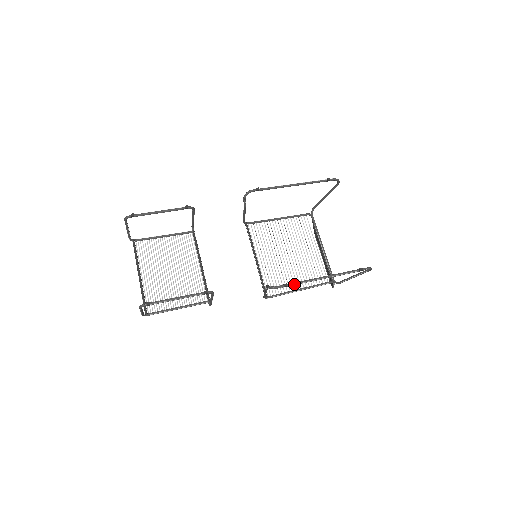
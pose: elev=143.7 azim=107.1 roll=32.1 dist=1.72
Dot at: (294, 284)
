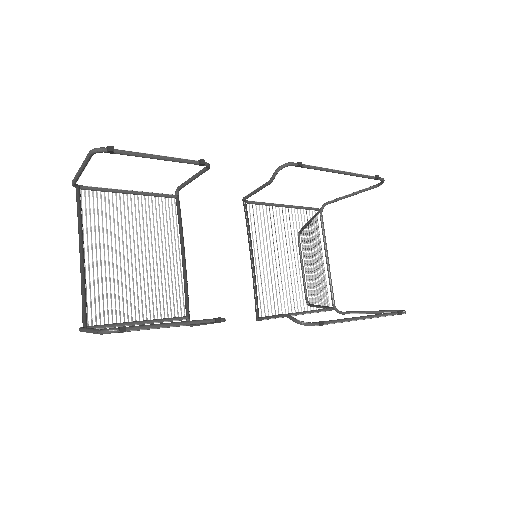
Dot at: (330, 323)
